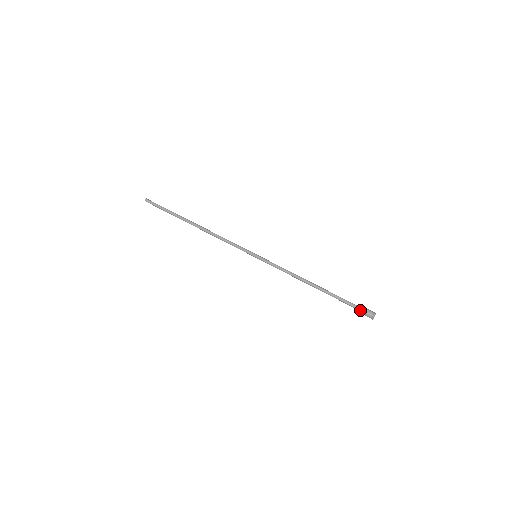
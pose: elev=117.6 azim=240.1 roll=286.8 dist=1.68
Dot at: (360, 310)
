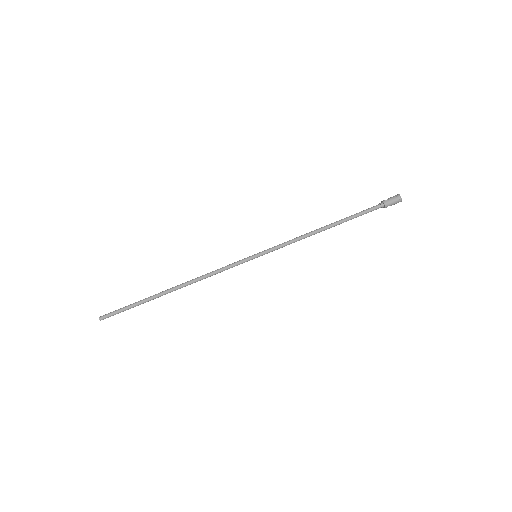
Dot at: (384, 203)
